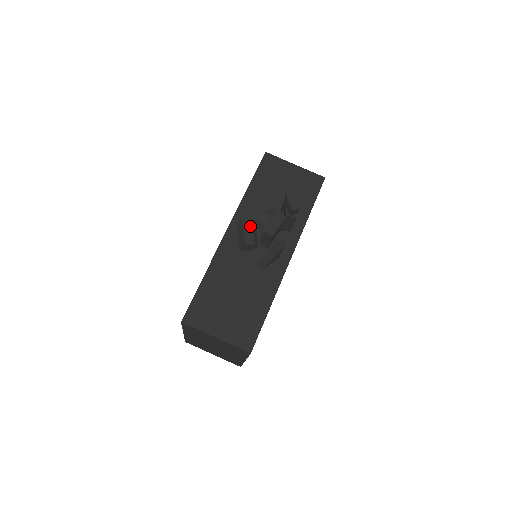
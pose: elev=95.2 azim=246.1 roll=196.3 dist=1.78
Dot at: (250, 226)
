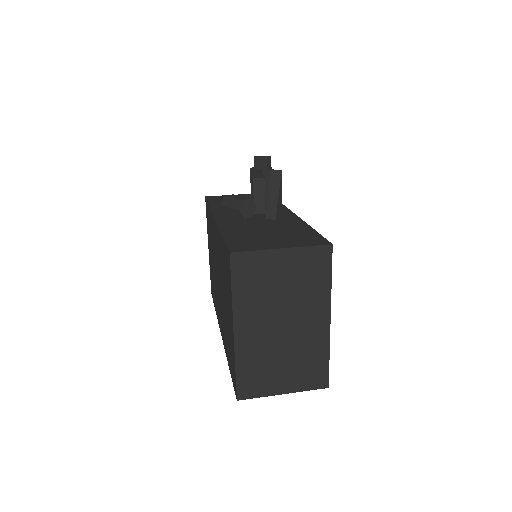
Dot at: (236, 196)
